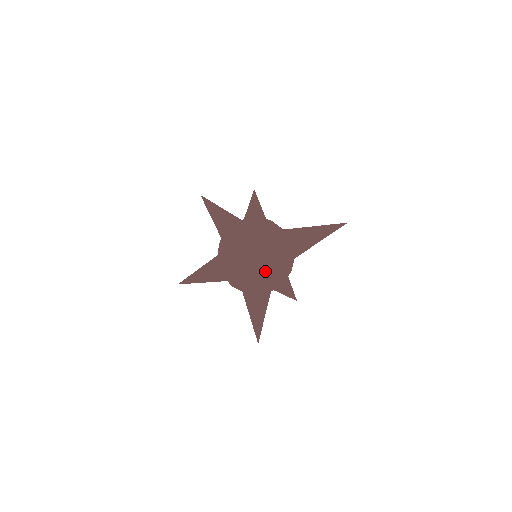
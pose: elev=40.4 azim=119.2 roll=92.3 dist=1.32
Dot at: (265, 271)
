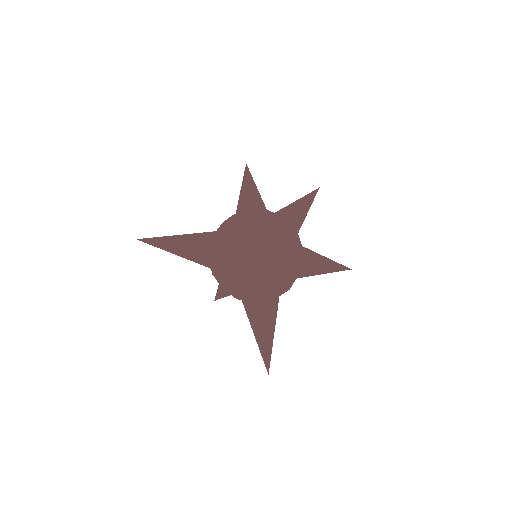
Dot at: (284, 288)
